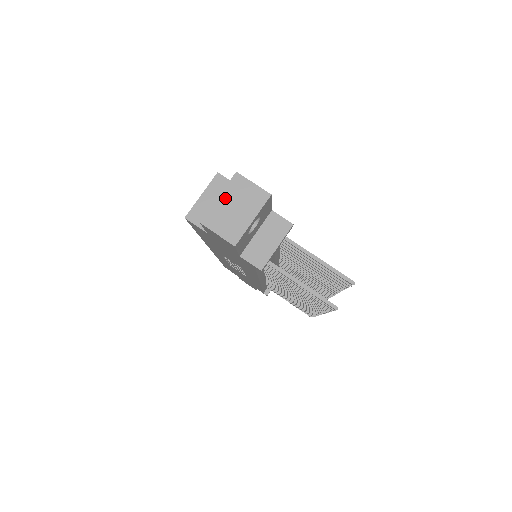
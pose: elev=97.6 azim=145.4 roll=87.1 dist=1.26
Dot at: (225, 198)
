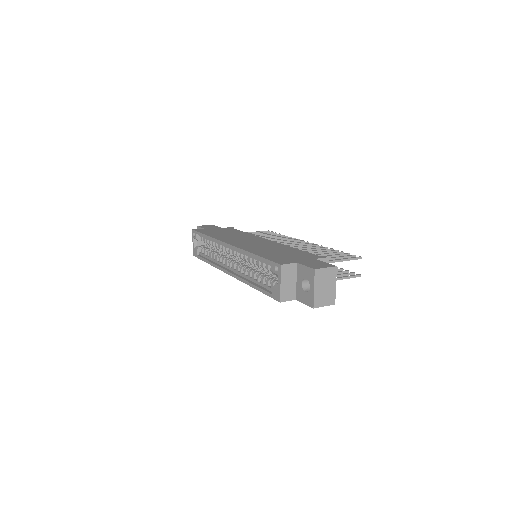
Dot at: (318, 287)
